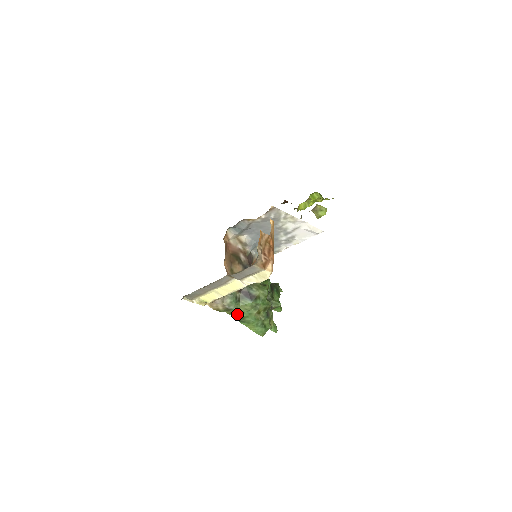
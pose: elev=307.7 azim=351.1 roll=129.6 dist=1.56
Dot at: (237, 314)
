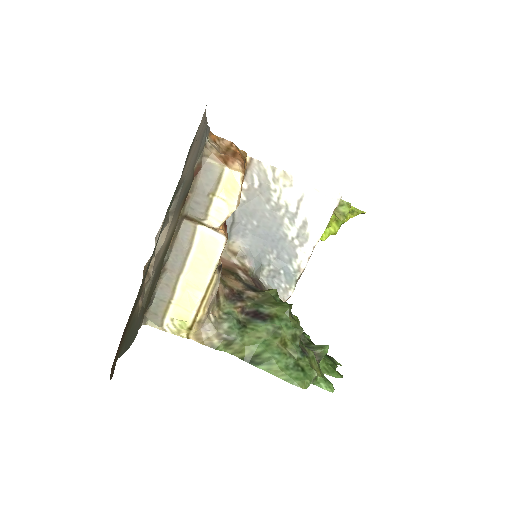
Dot at: (246, 350)
